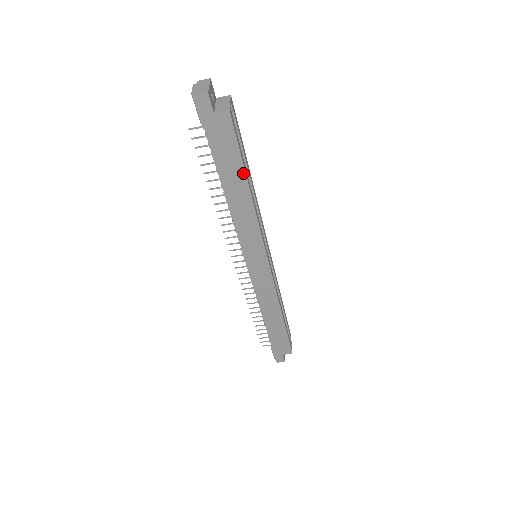
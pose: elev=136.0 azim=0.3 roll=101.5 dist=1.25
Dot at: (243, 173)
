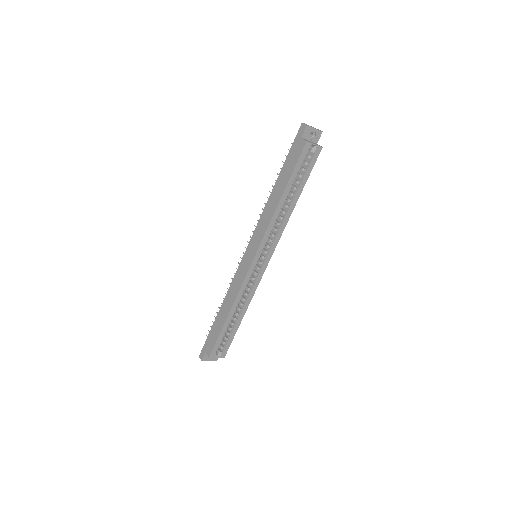
Dot at: (287, 183)
